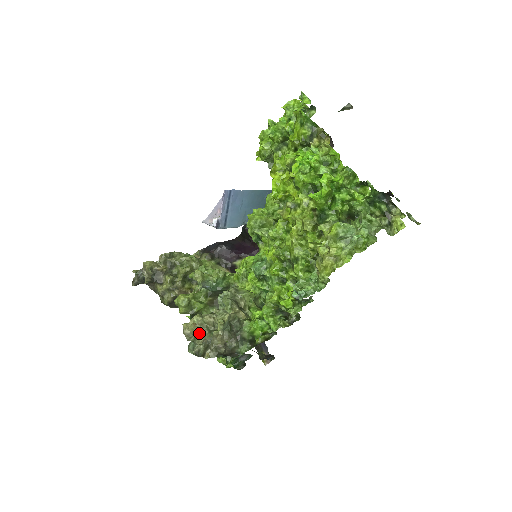
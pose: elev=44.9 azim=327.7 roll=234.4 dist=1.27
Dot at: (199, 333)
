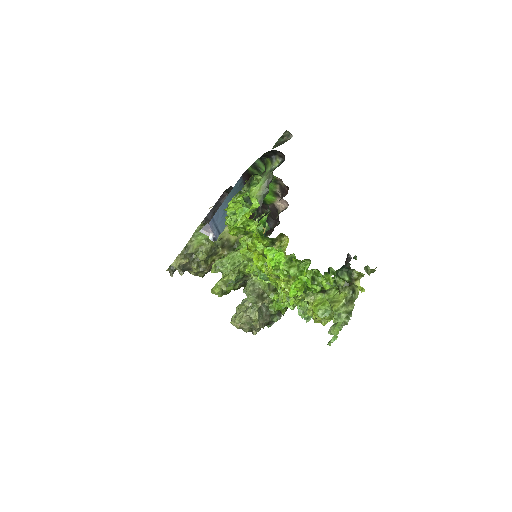
Dot at: (244, 328)
